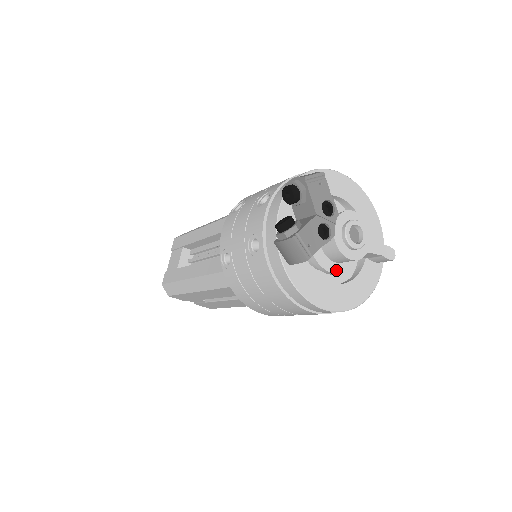
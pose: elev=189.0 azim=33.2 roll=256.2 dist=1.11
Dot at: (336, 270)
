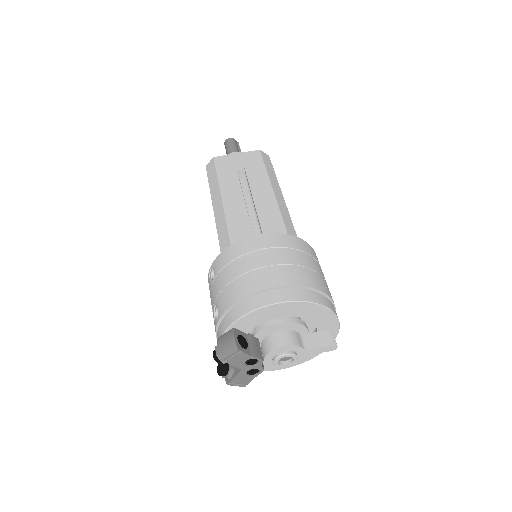
Dot at: occluded
